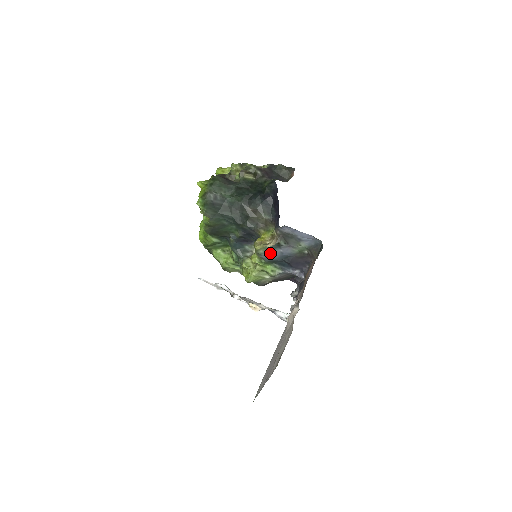
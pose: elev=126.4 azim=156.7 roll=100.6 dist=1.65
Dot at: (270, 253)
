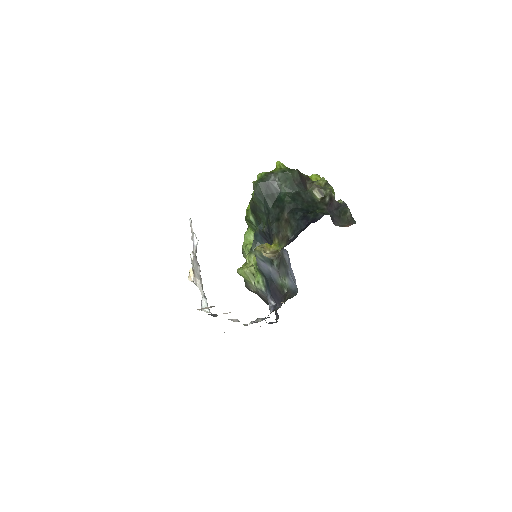
Dot at: (263, 262)
